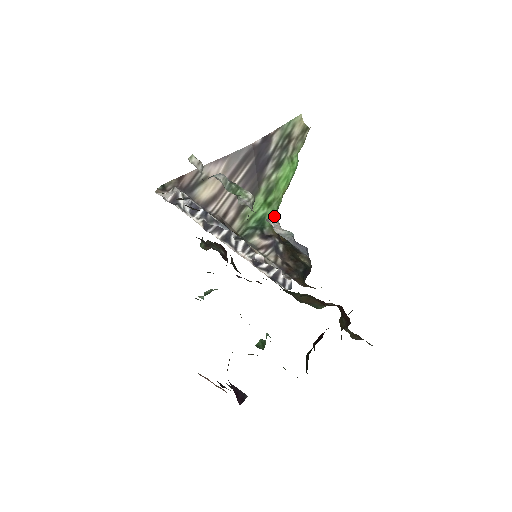
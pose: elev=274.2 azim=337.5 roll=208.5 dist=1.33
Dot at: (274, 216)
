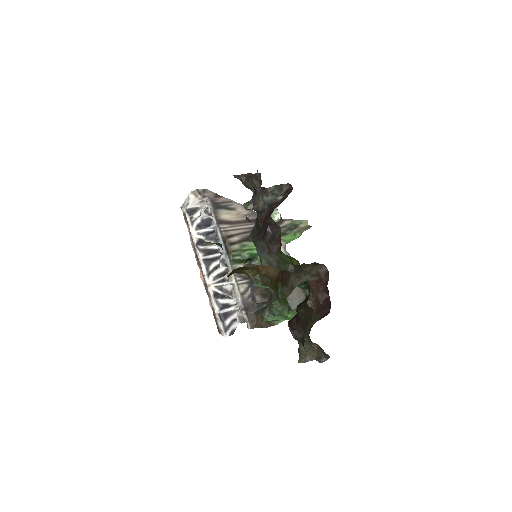
Dot at: occluded
